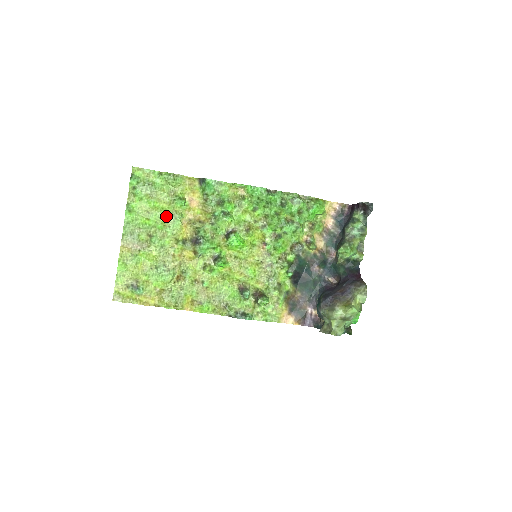
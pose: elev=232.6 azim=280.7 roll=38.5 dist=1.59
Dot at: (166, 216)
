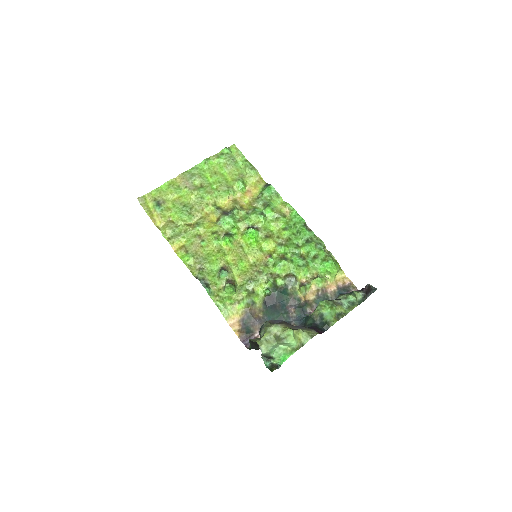
Dot at: (224, 184)
